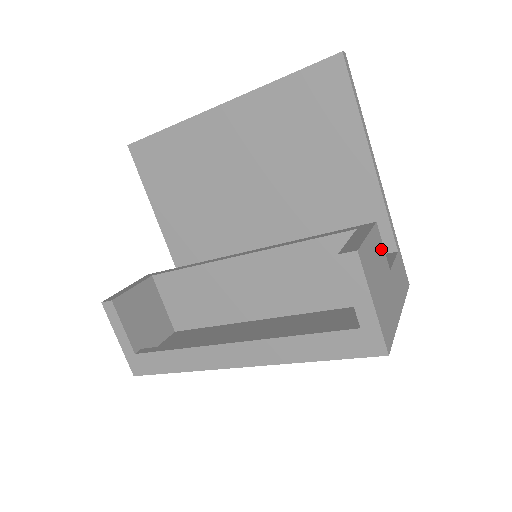
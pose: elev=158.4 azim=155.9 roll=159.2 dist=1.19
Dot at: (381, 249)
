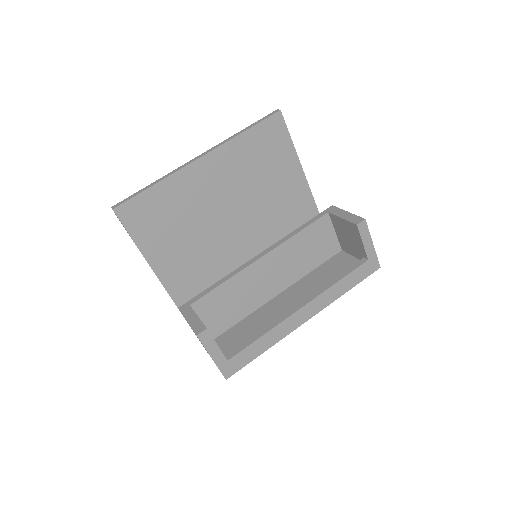
Dot at: occluded
